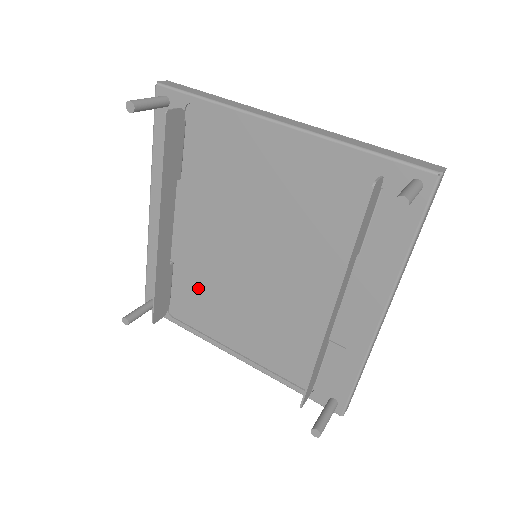
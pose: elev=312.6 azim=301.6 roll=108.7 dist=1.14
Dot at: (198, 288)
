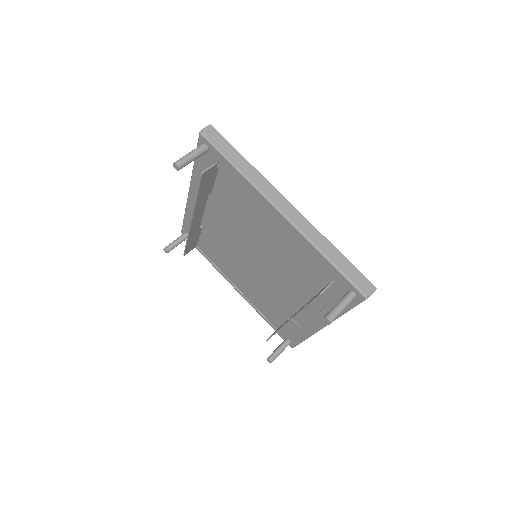
Dot at: (217, 247)
